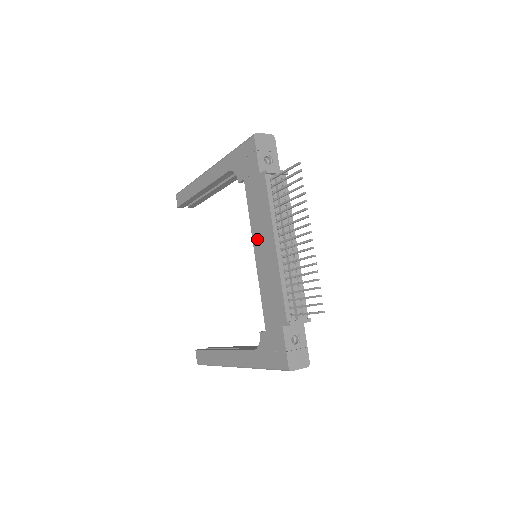
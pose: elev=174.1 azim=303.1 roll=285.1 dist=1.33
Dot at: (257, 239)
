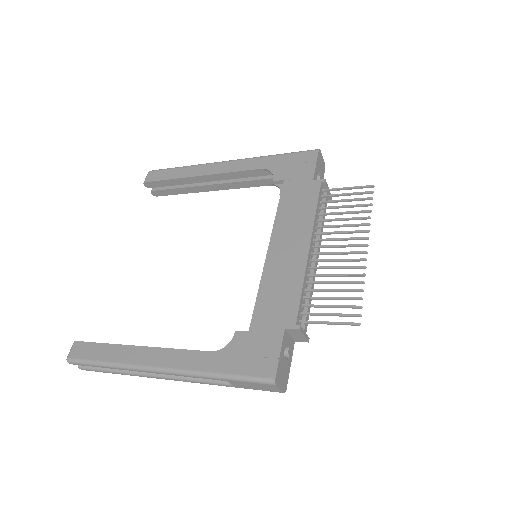
Dot at: (280, 235)
